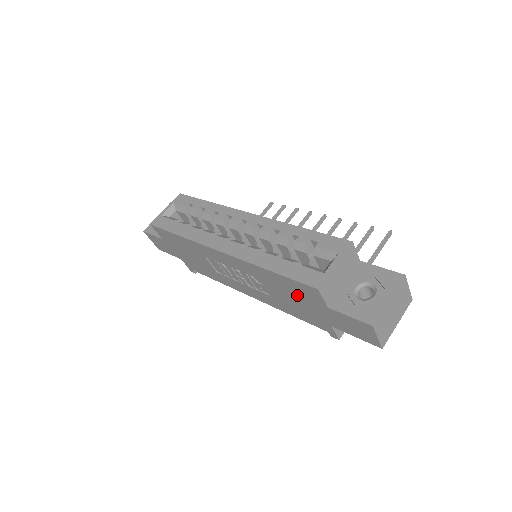
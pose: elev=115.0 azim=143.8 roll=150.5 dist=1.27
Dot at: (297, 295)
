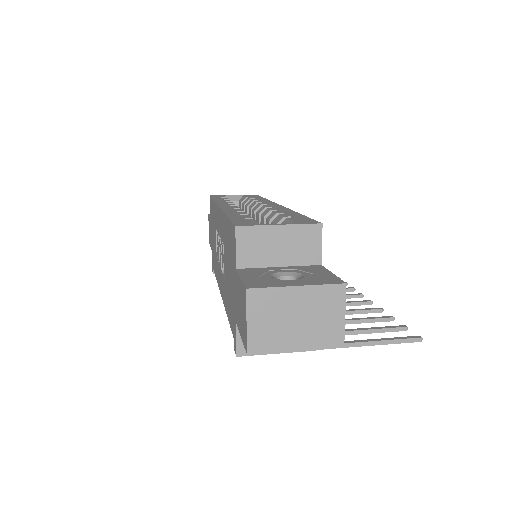
Dot at: (230, 258)
